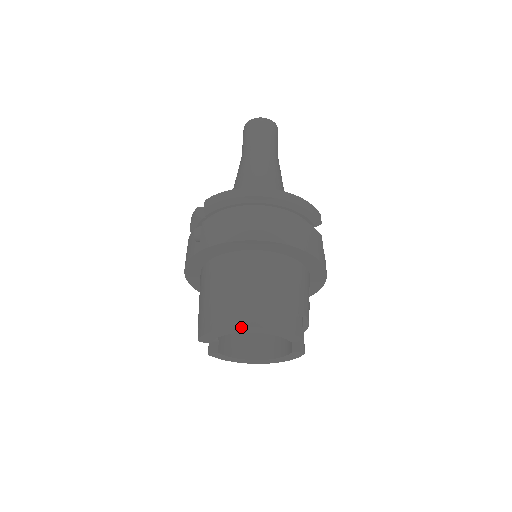
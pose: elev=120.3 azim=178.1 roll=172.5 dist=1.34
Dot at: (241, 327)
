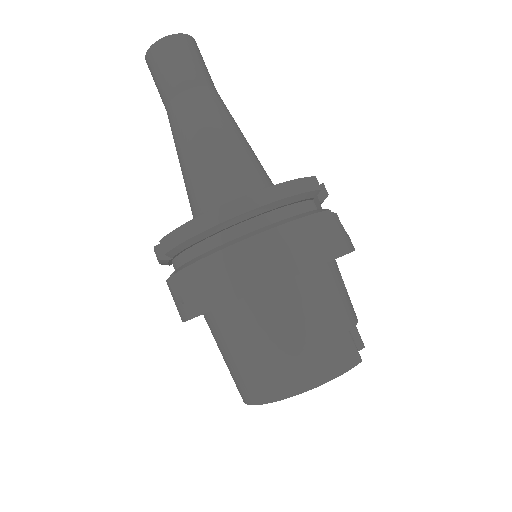
Dot at: (288, 397)
